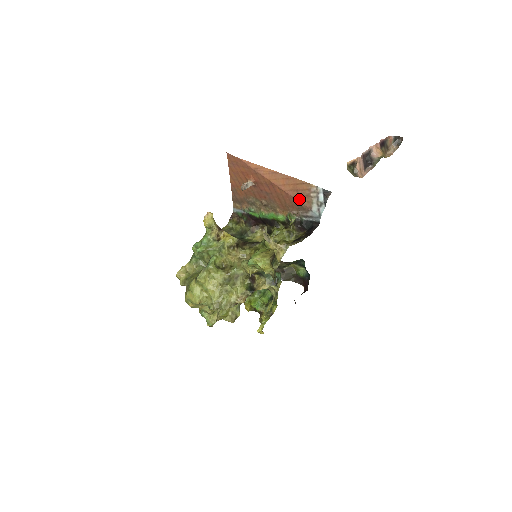
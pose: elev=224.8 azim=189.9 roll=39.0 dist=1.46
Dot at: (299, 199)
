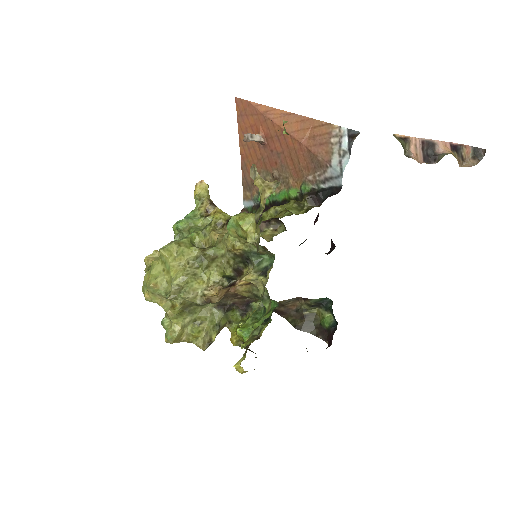
Dot at: (315, 149)
